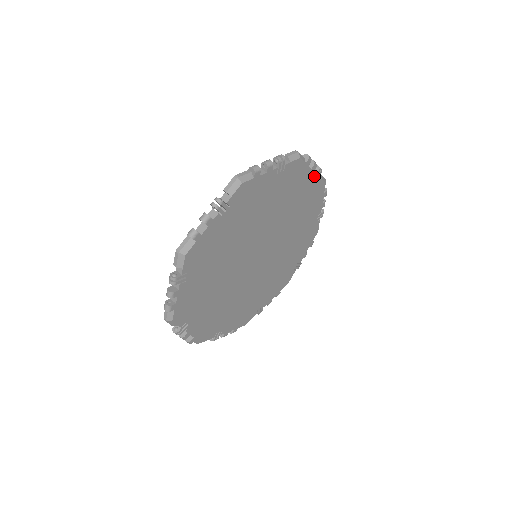
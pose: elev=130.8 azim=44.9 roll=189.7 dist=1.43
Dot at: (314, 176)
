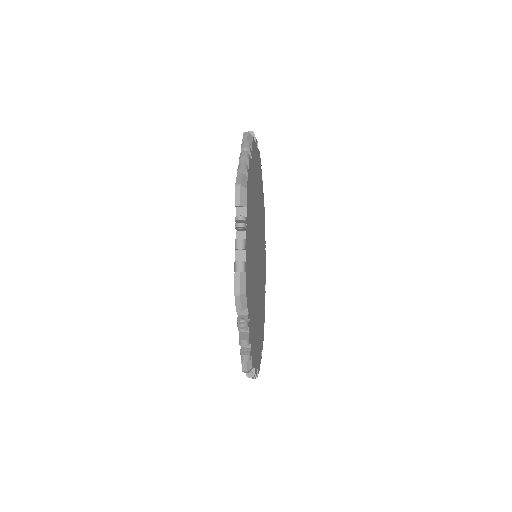
Dot at: (262, 186)
